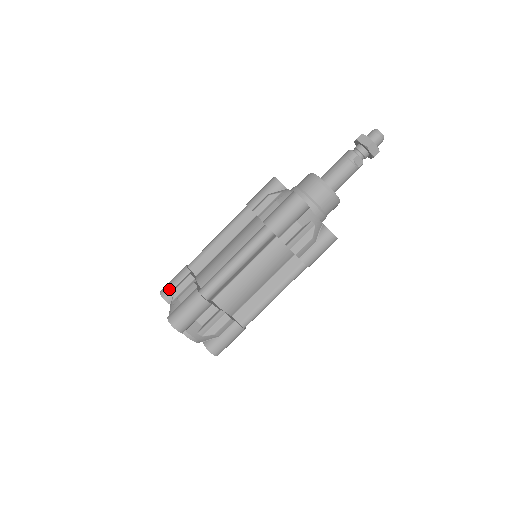
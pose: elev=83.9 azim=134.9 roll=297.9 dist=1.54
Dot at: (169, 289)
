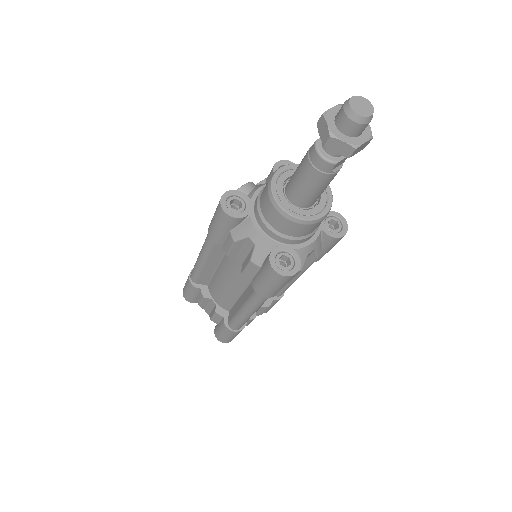
Dot at: (191, 299)
